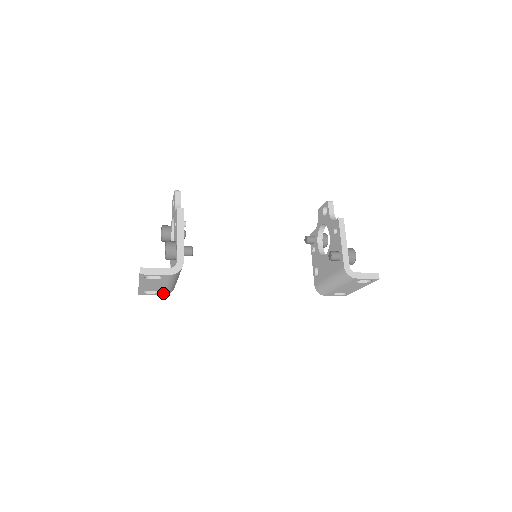
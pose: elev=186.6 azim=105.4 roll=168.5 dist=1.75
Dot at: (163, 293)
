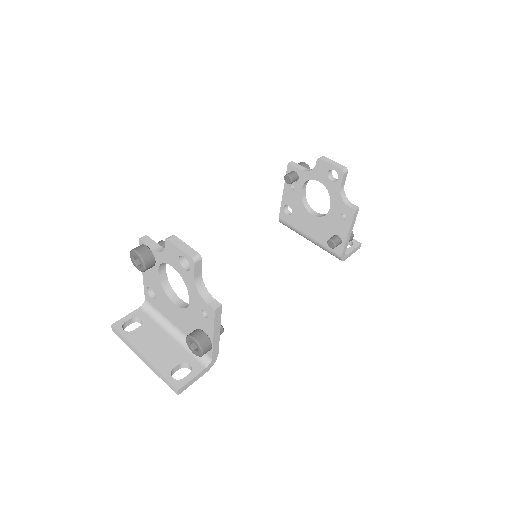
Dot at: occluded
